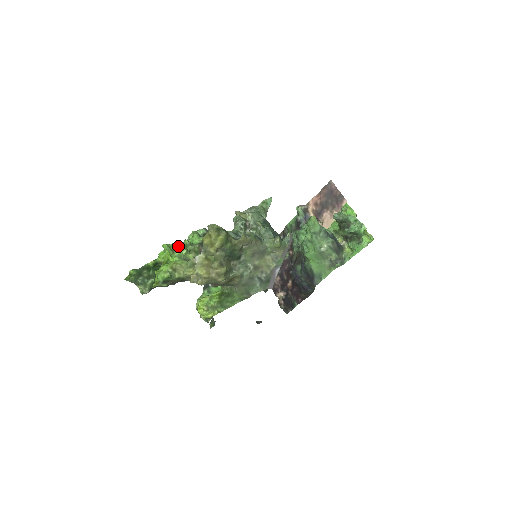
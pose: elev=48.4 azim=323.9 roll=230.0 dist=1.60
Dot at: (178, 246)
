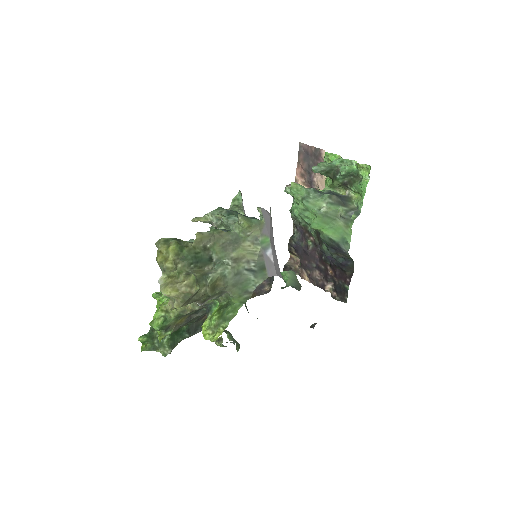
Dot at: occluded
